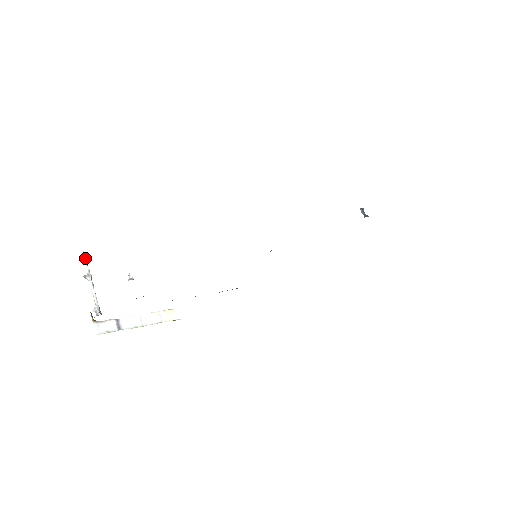
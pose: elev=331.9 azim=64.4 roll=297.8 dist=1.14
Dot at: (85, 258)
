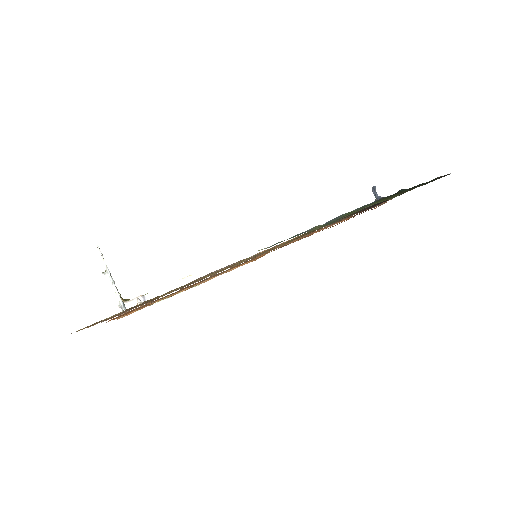
Dot at: (100, 253)
